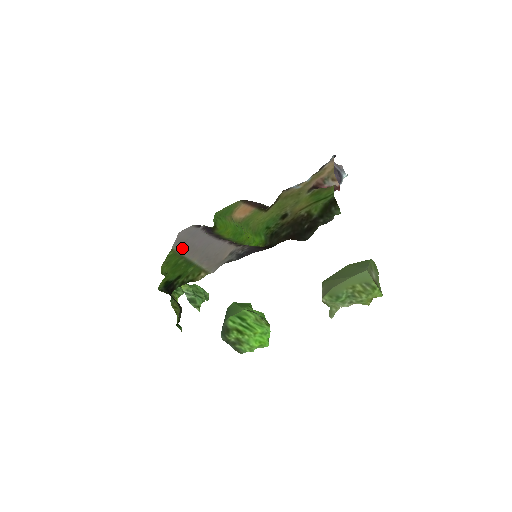
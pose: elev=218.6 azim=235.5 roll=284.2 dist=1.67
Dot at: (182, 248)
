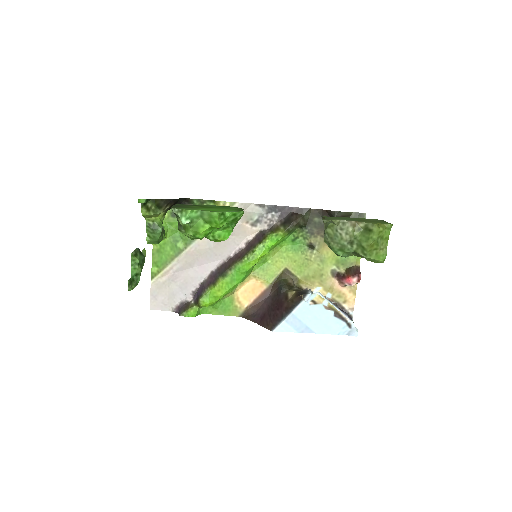
Dot at: (173, 269)
